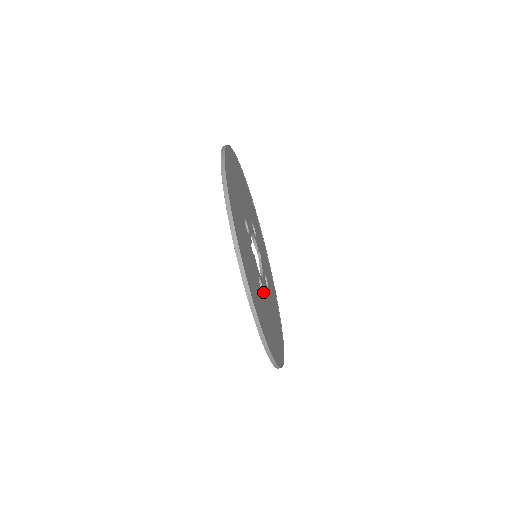
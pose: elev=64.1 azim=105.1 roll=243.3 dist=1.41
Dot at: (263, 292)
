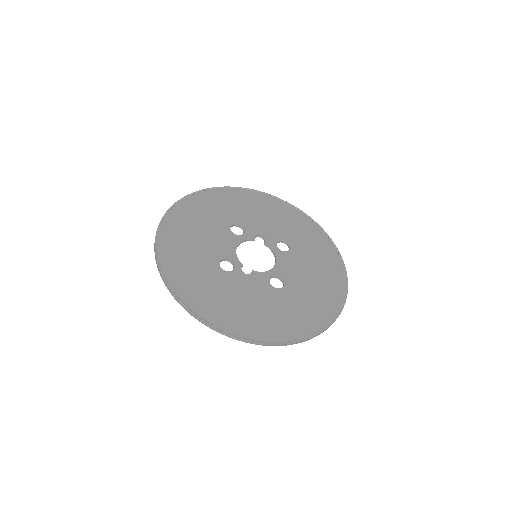
Dot at: (284, 280)
